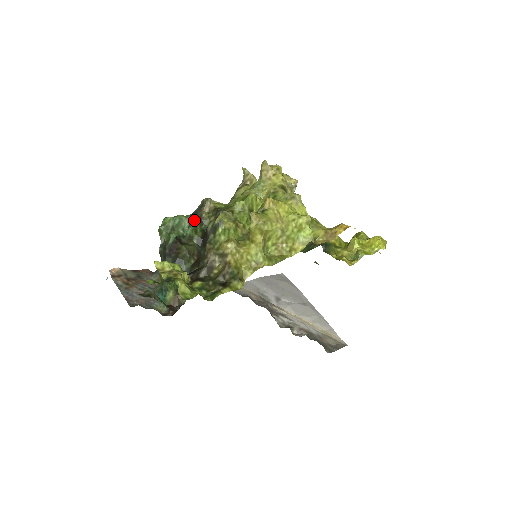
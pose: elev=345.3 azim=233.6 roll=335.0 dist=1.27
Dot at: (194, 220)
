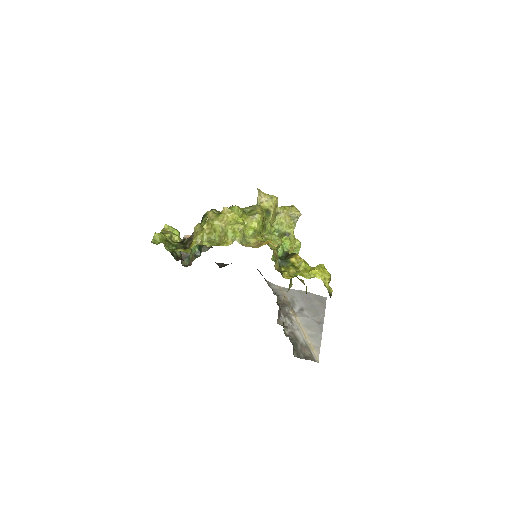
Dot at: occluded
